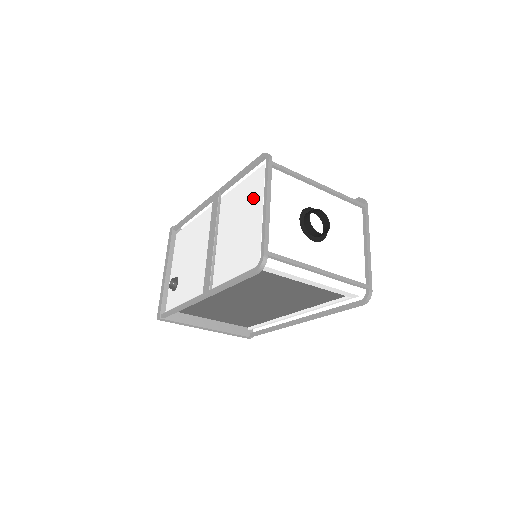
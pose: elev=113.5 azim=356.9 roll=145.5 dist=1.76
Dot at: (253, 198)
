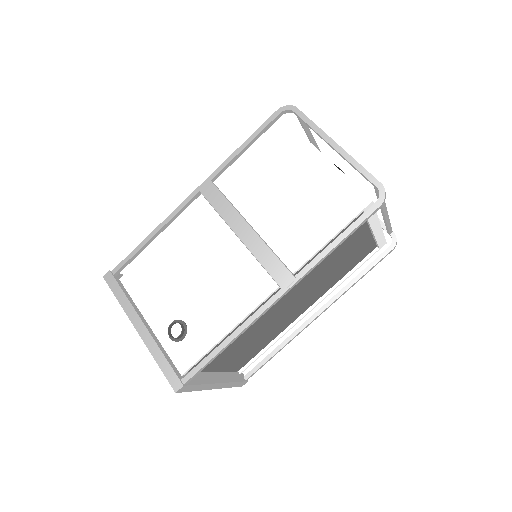
Dot at: (293, 155)
